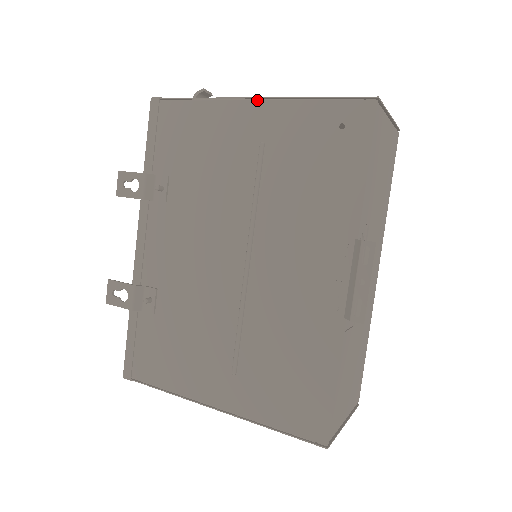
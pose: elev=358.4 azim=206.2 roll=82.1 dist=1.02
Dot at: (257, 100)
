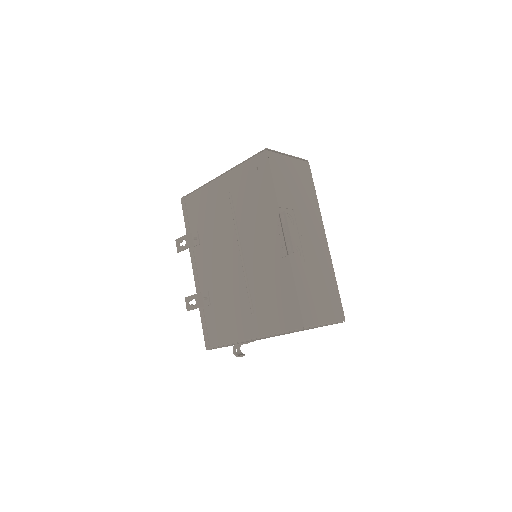
Dot at: (222, 175)
